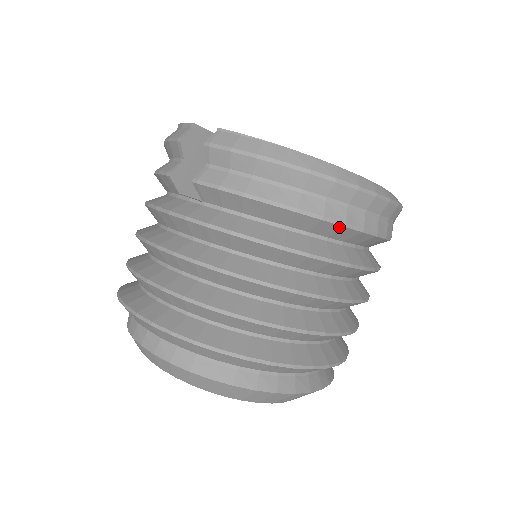
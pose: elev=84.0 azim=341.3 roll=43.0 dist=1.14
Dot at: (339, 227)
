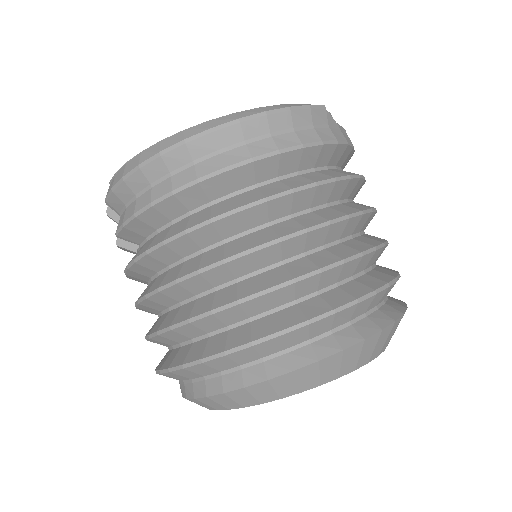
Dot at: (223, 176)
